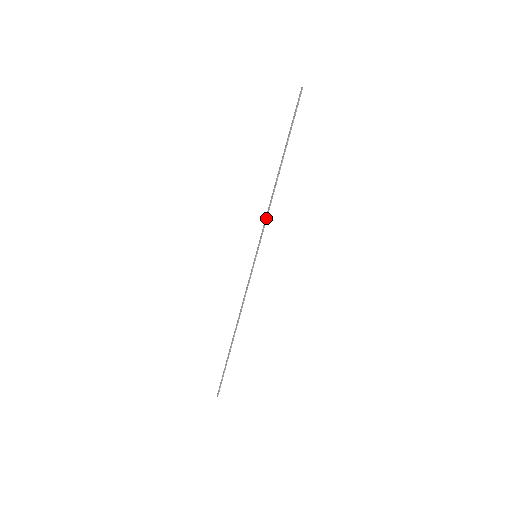
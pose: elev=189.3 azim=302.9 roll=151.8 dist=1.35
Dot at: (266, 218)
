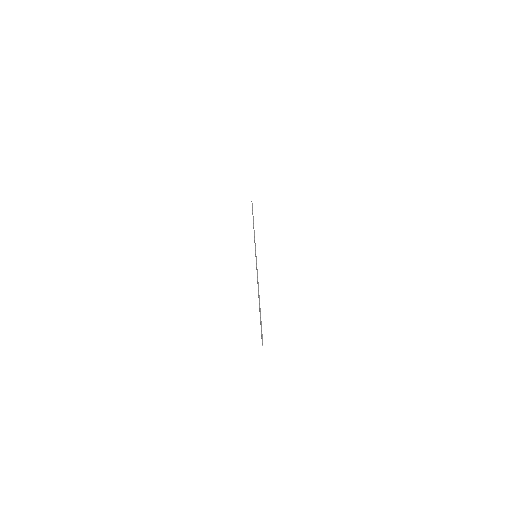
Dot at: (254, 240)
